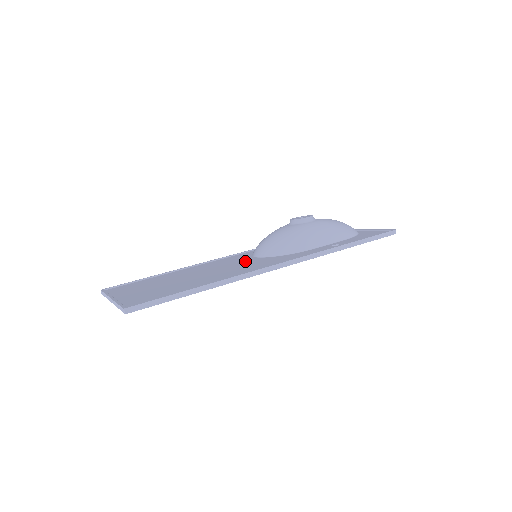
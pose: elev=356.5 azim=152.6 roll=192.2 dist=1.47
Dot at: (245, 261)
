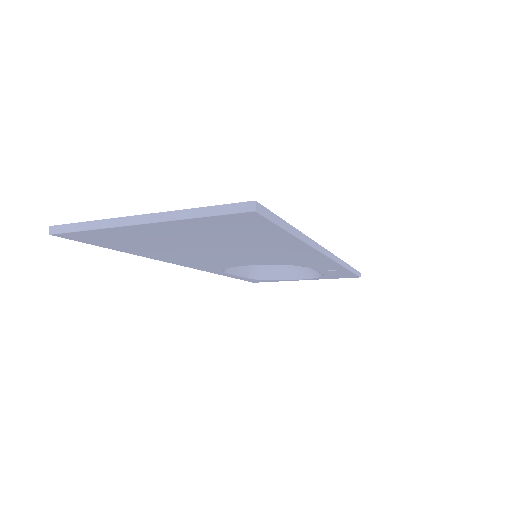
Dot at: occluded
